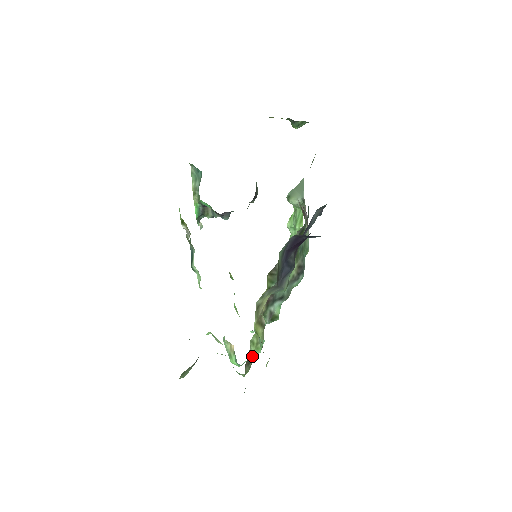
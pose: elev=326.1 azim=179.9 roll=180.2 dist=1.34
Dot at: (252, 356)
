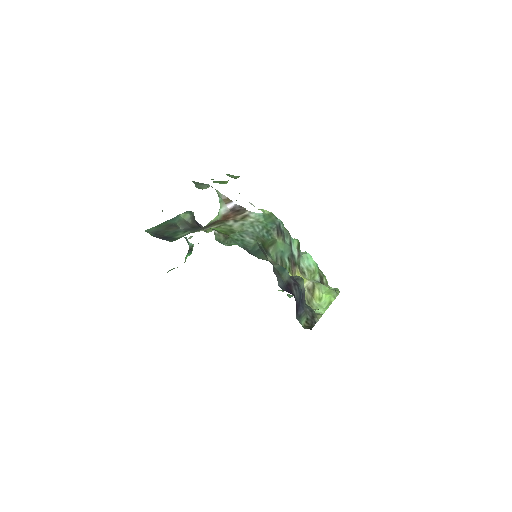
Dot at: (319, 275)
